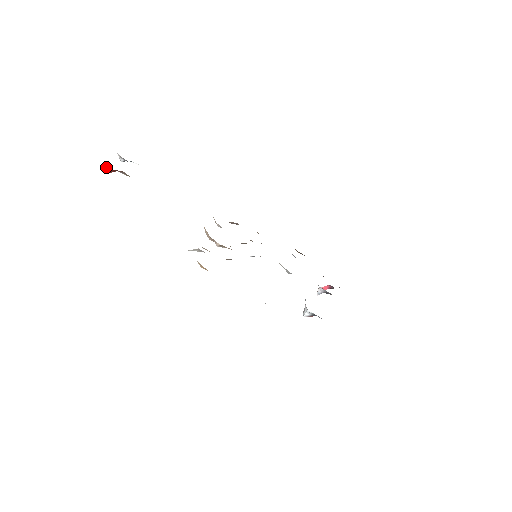
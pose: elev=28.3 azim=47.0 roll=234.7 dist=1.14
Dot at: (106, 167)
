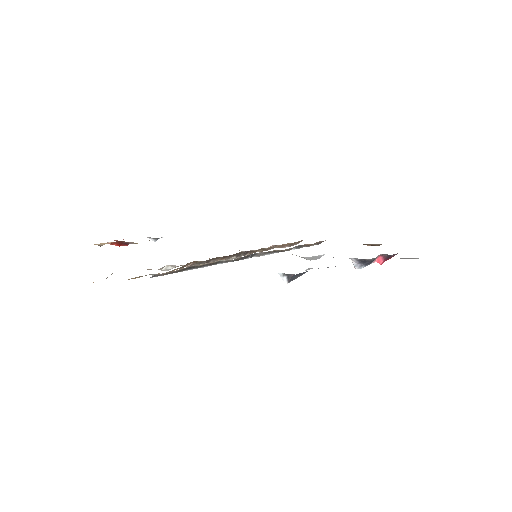
Dot at: (108, 242)
